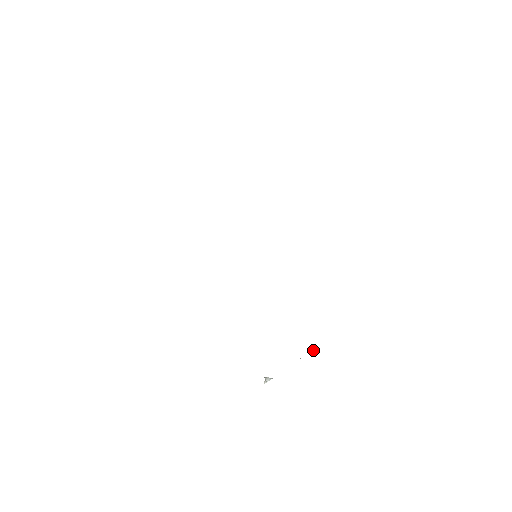
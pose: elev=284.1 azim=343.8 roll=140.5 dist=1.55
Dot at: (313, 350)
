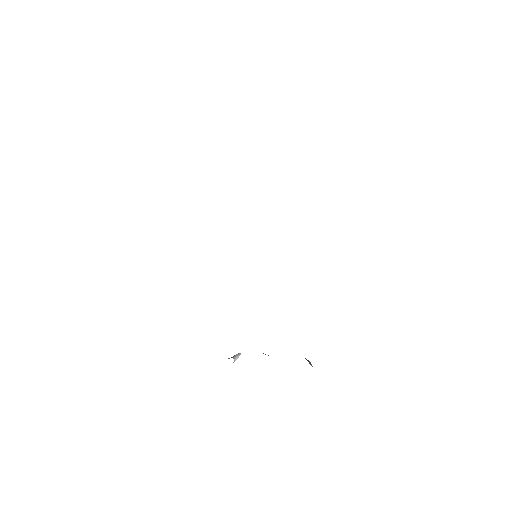
Dot at: occluded
